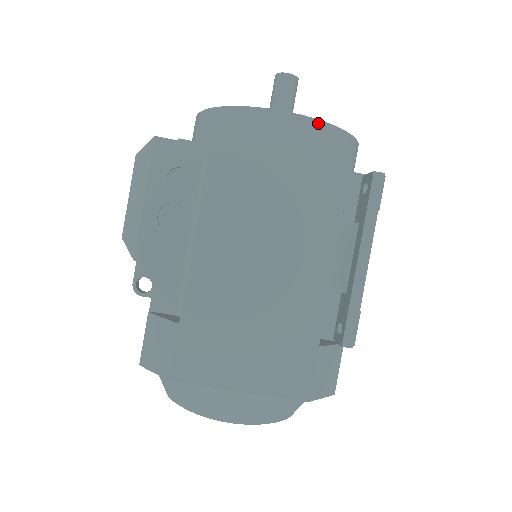
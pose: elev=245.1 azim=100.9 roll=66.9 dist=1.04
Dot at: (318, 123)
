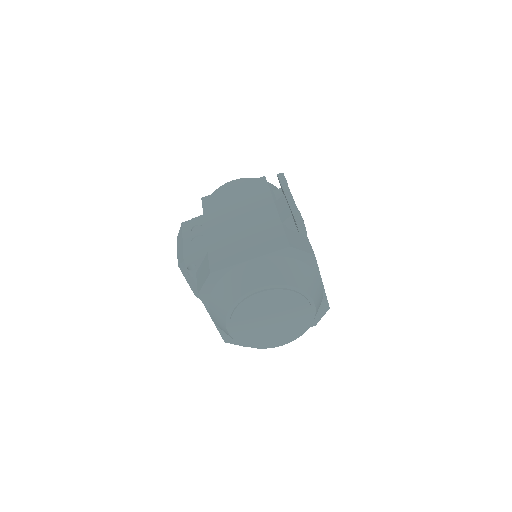
Dot at: (247, 179)
